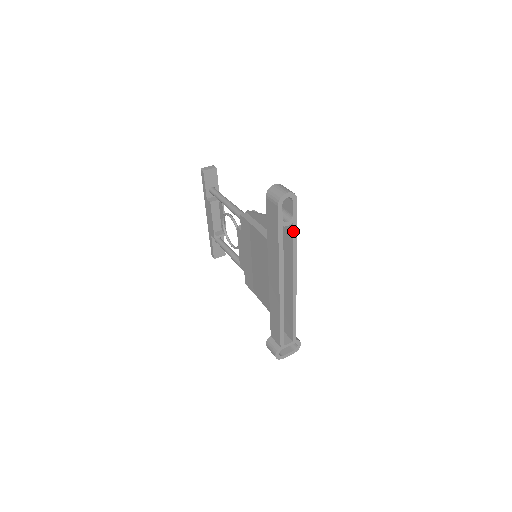
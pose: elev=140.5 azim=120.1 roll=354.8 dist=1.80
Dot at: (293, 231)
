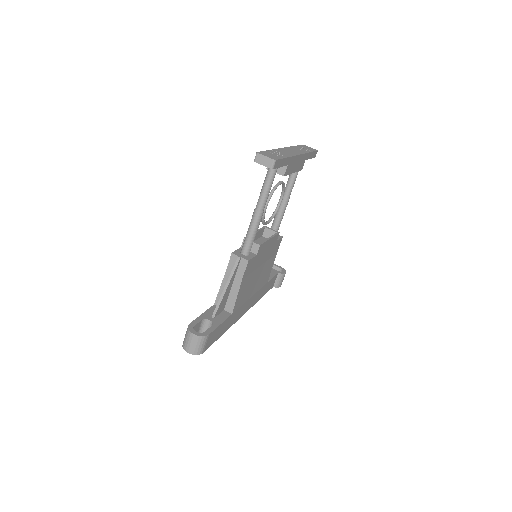
Dot at: occluded
